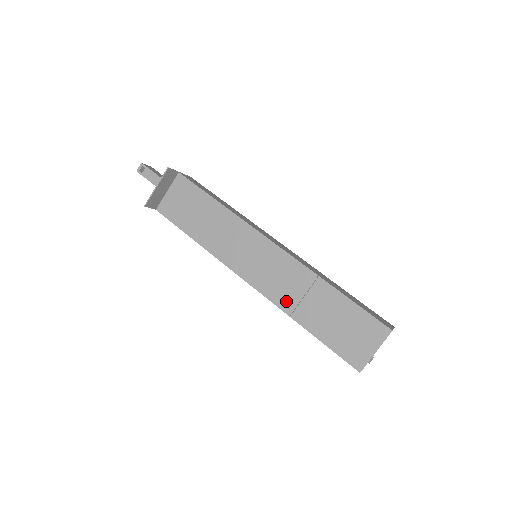
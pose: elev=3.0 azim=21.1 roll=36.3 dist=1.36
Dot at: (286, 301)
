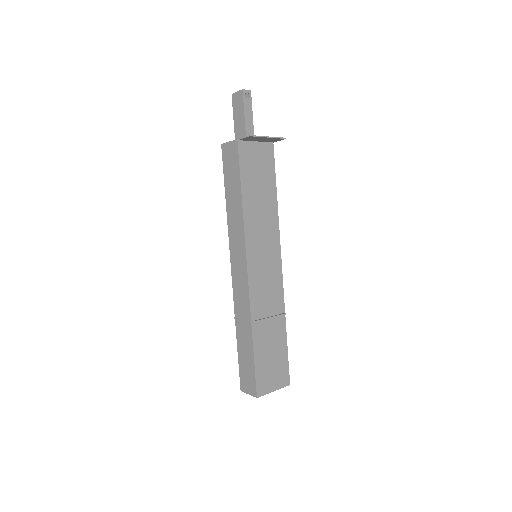
Dot at: (258, 310)
